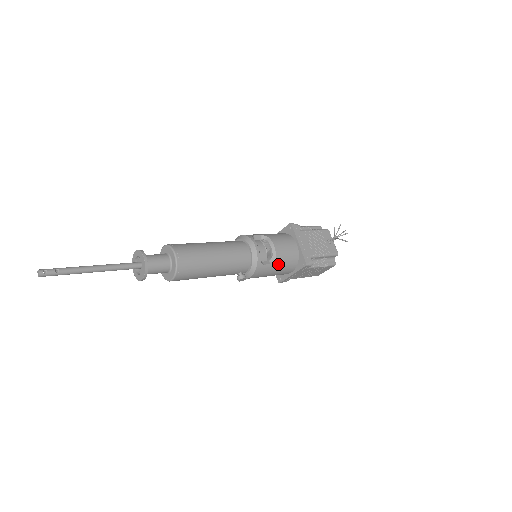
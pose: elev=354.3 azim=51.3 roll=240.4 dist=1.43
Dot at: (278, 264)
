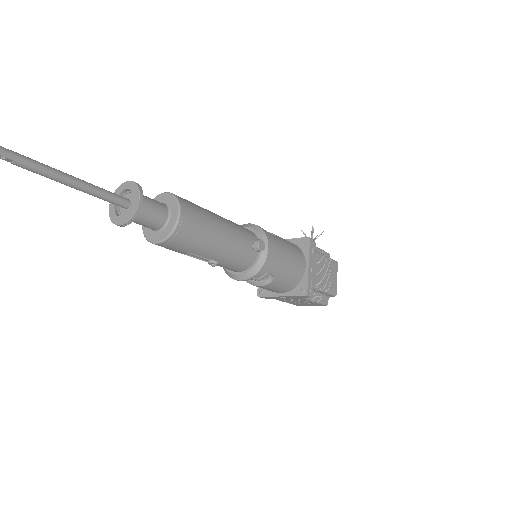
Dot at: (283, 241)
